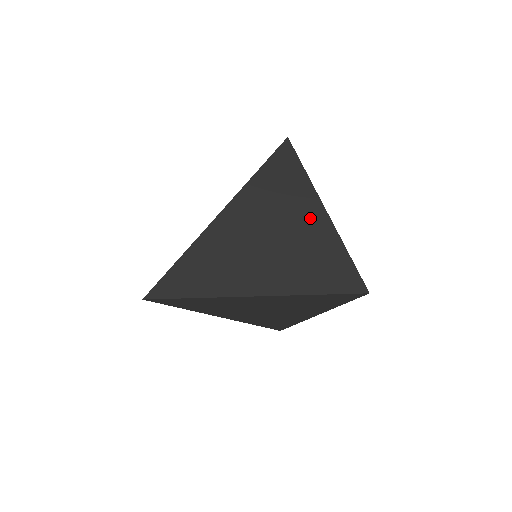
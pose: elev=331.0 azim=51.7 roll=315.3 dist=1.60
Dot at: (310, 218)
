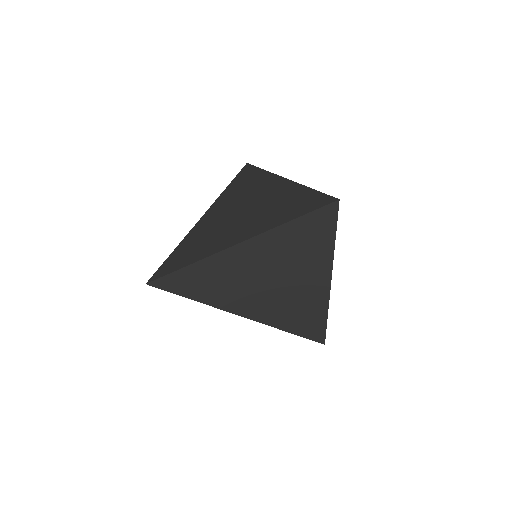
Dot at: (315, 276)
